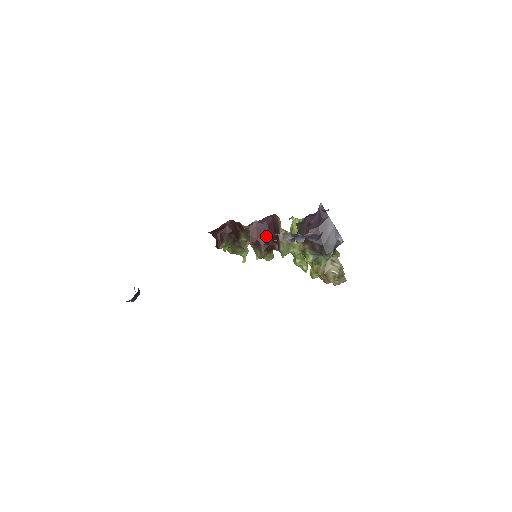
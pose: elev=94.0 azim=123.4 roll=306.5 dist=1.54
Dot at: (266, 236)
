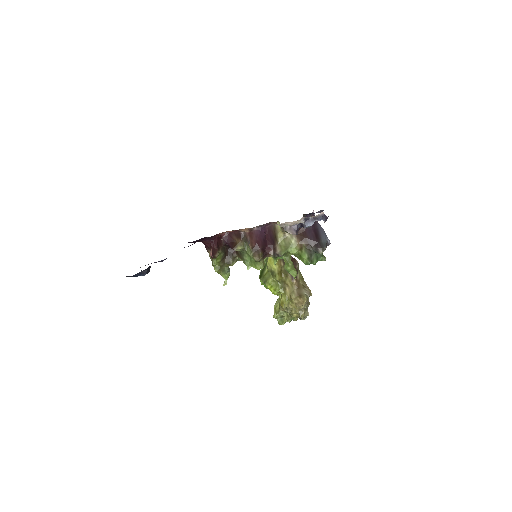
Dot at: (263, 242)
